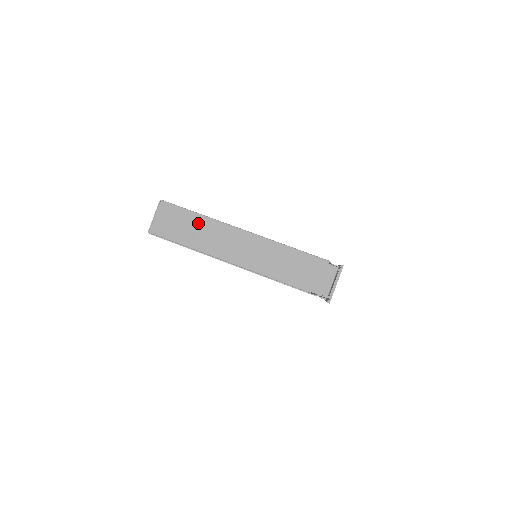
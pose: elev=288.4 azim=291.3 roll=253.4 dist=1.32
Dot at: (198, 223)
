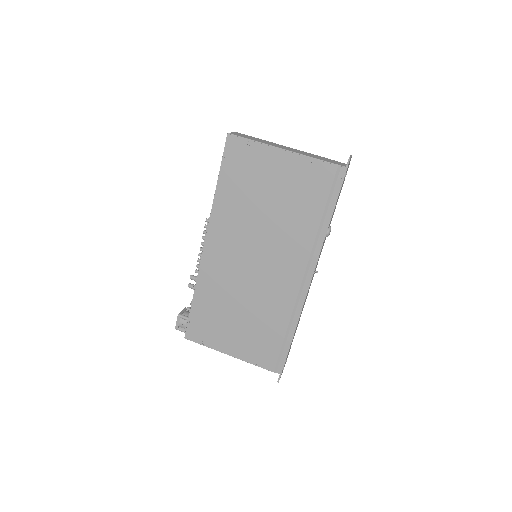
Dot at: (259, 139)
